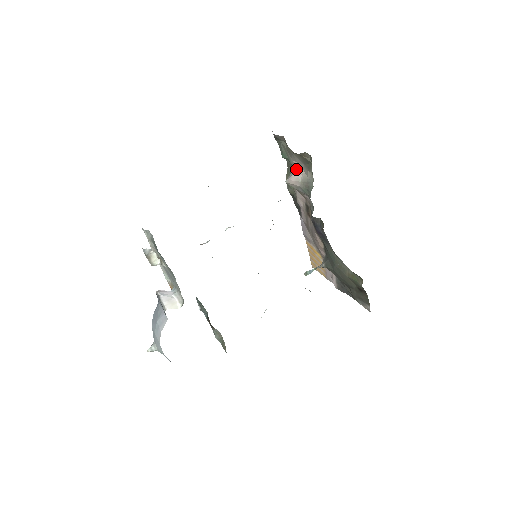
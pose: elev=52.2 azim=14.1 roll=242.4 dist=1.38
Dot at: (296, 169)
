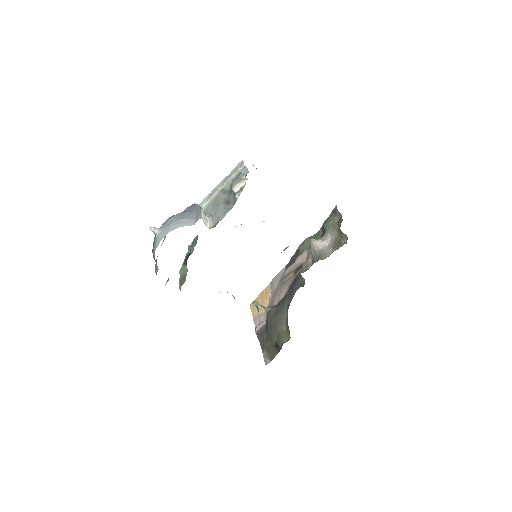
Dot at: (325, 239)
